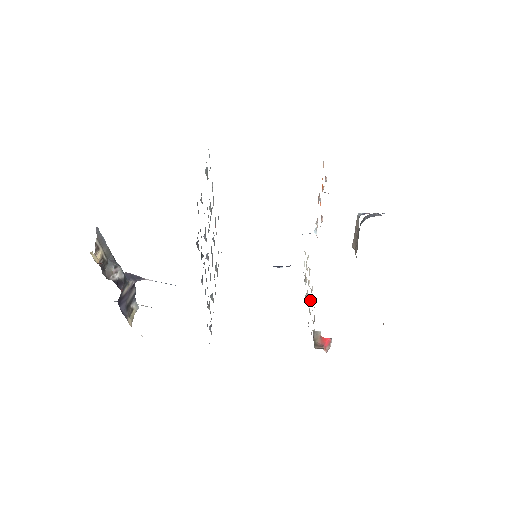
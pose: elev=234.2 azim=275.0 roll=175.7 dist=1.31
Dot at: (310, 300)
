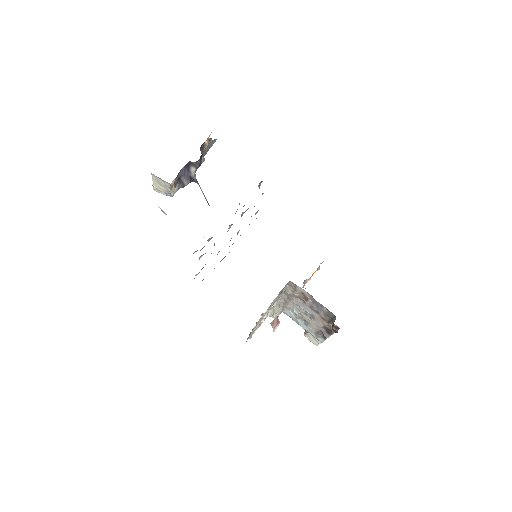
Dot at: occluded
